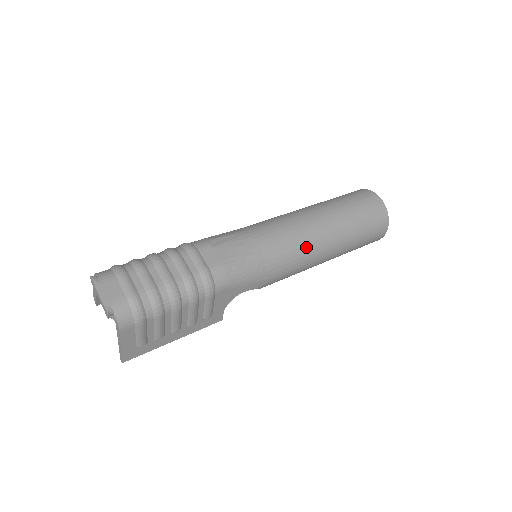
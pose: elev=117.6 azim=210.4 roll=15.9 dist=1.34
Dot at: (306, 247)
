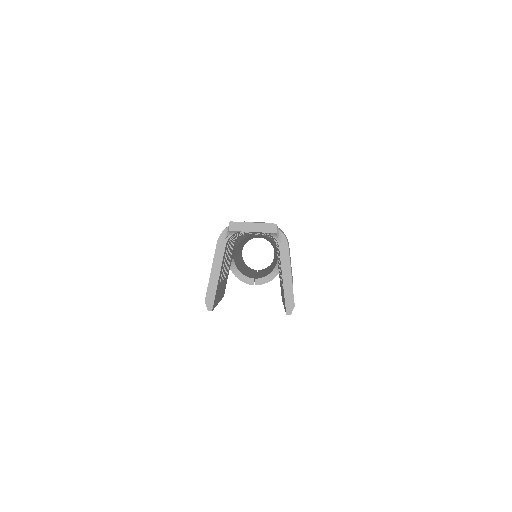
Dot at: occluded
